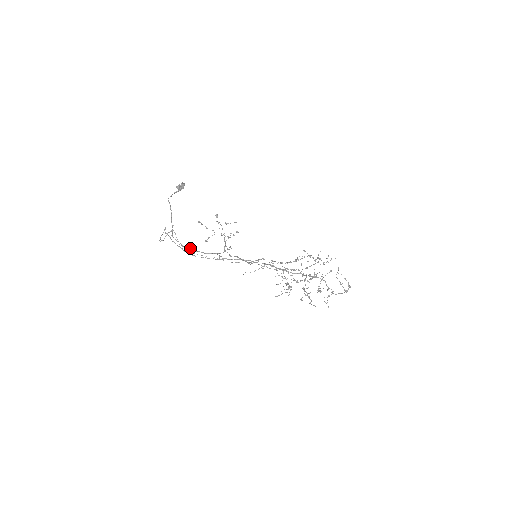
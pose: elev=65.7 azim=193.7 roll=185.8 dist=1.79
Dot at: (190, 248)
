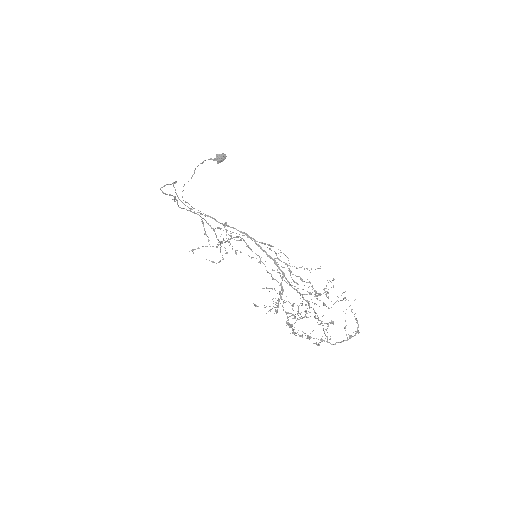
Dot at: (189, 210)
